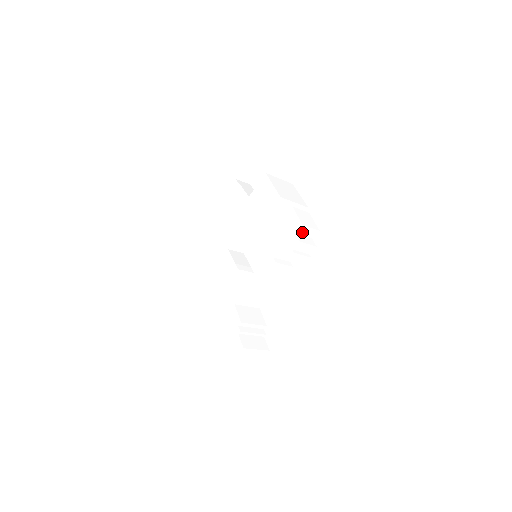
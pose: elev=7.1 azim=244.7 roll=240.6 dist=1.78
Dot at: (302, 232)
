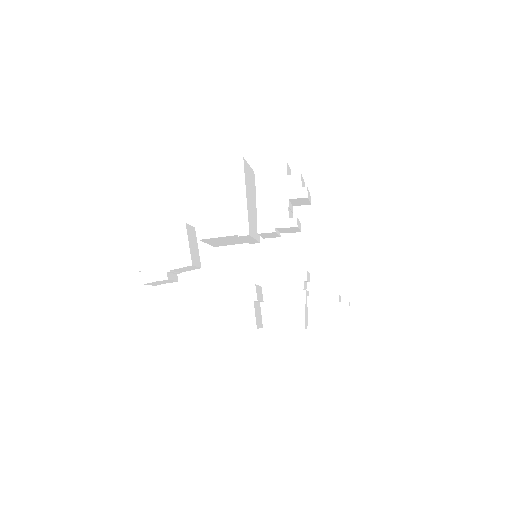
Dot at: (288, 173)
